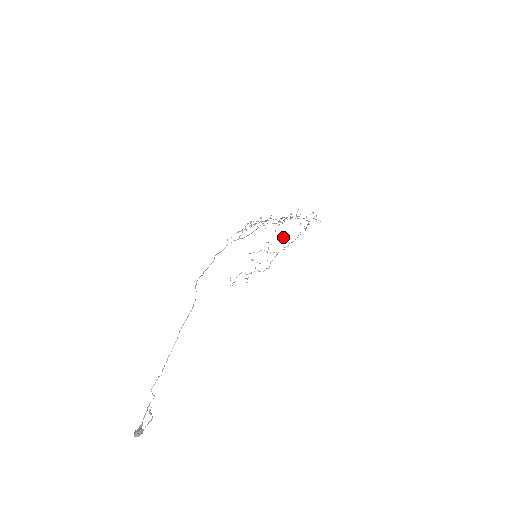
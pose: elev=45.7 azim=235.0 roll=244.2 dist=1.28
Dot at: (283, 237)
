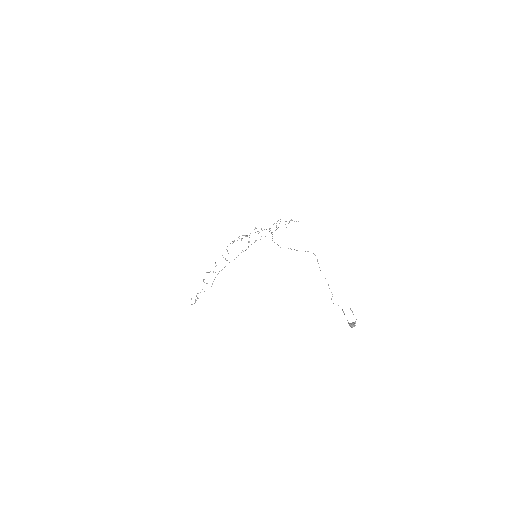
Dot at: (225, 258)
